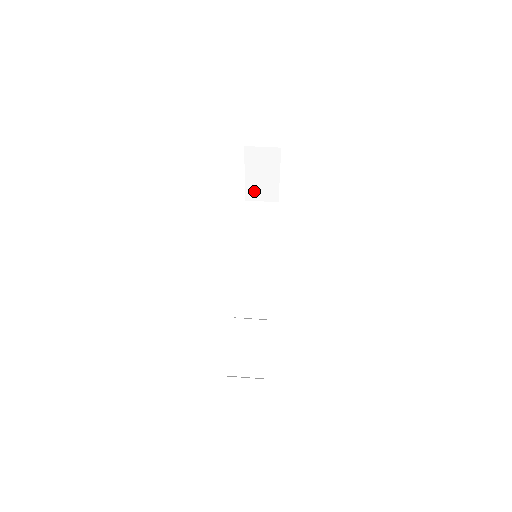
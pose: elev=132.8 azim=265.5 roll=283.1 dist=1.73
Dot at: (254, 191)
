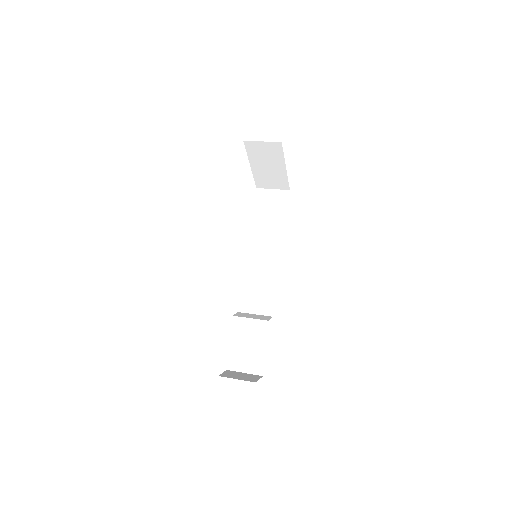
Dot at: (263, 180)
